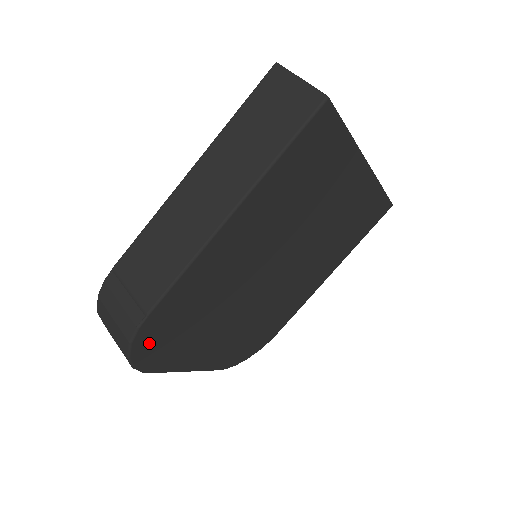
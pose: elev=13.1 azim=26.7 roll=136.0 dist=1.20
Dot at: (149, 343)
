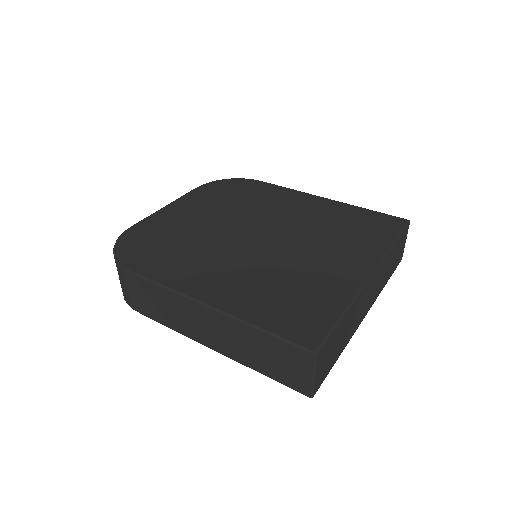
Dot at: occluded
